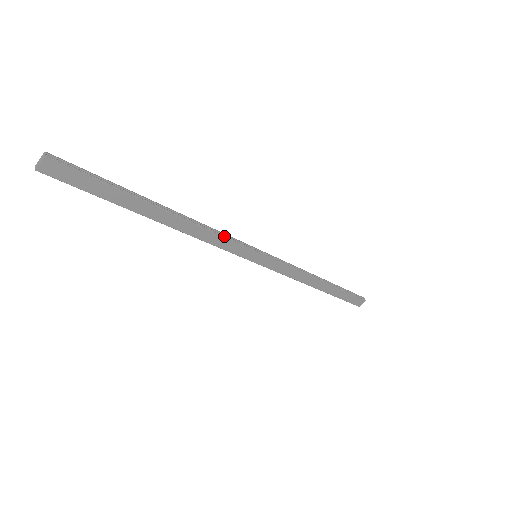
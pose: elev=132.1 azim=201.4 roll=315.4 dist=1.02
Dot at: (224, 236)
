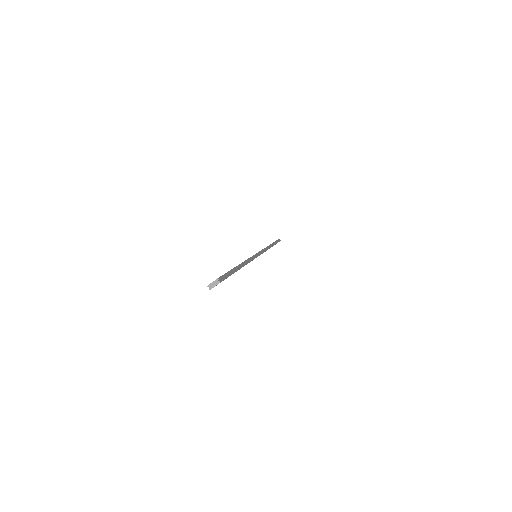
Dot at: (253, 259)
